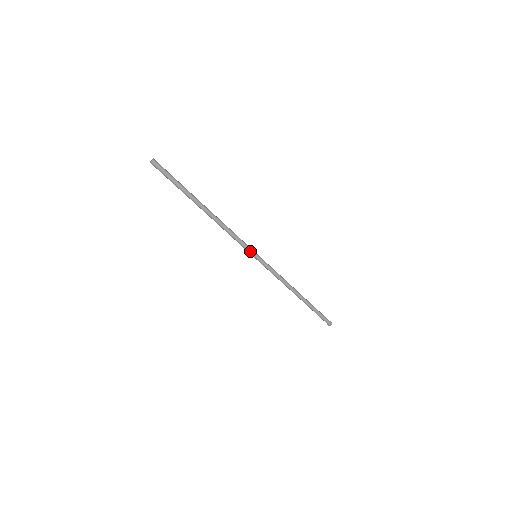
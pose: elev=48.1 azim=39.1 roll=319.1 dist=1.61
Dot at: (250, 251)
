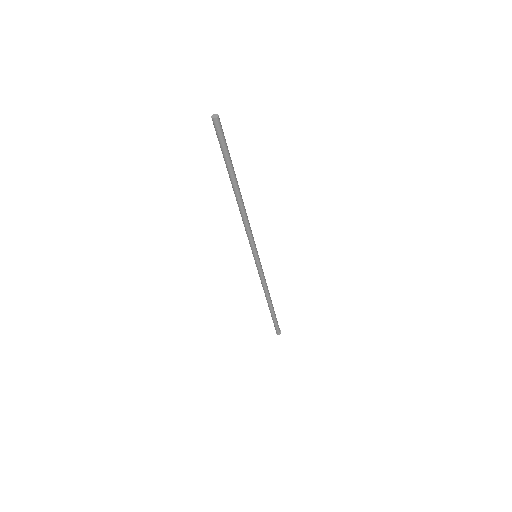
Dot at: (255, 250)
